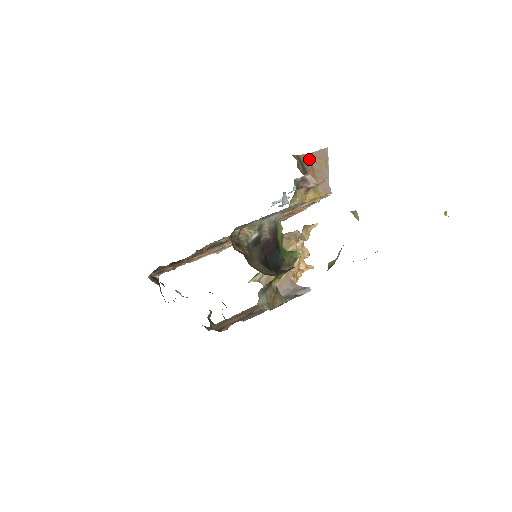
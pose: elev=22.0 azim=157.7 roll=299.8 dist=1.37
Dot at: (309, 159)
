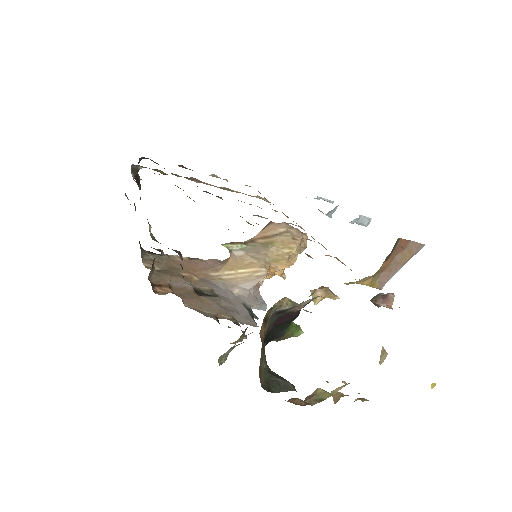
Dot at: (402, 246)
